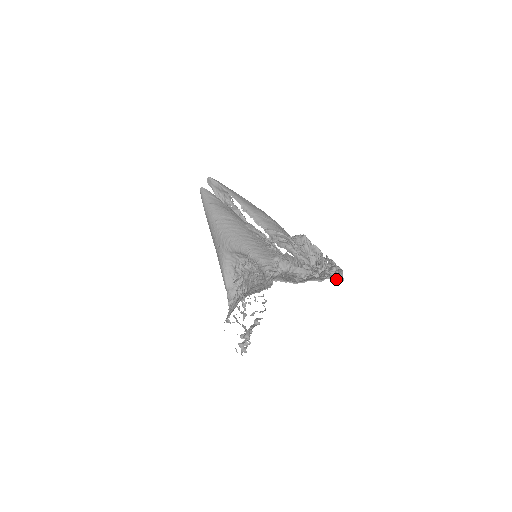
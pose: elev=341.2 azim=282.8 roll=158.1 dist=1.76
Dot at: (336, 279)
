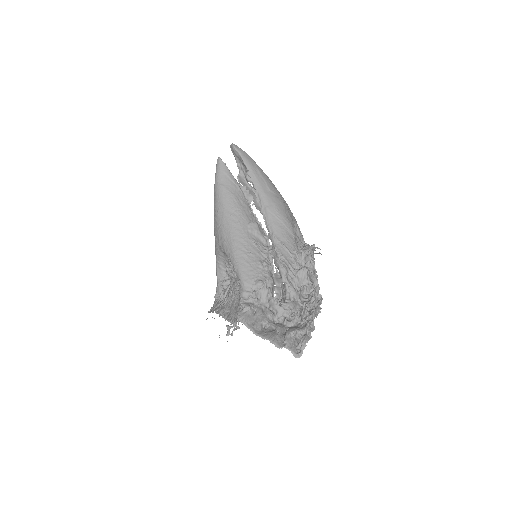
Dot at: (293, 353)
